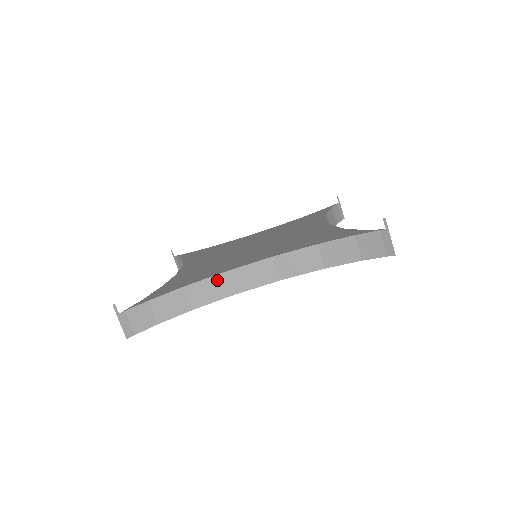
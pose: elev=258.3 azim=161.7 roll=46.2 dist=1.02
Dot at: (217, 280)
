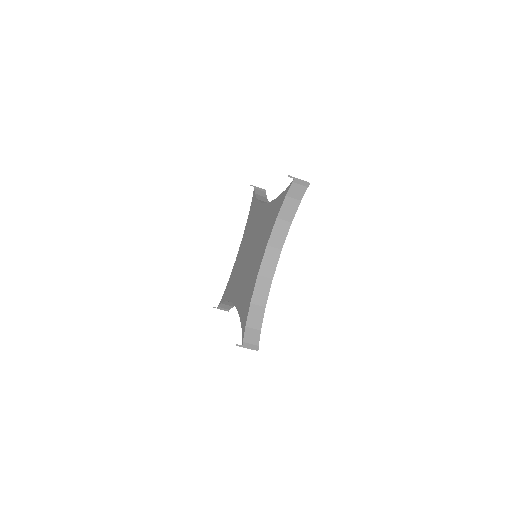
Dot at: occluded
